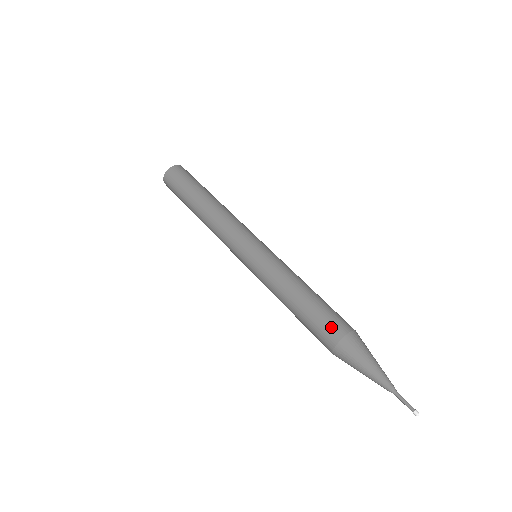
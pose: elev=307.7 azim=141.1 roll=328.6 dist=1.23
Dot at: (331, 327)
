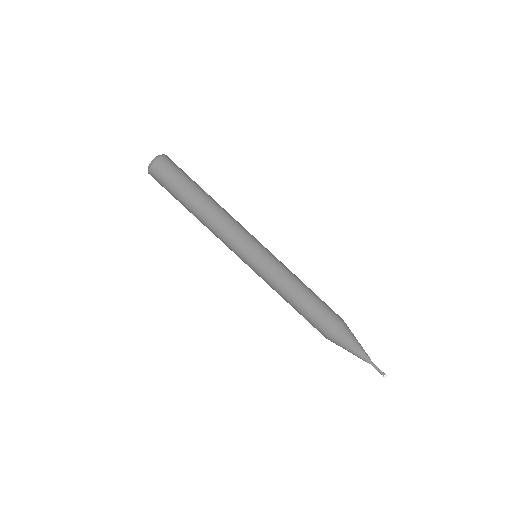
Dot at: (319, 330)
